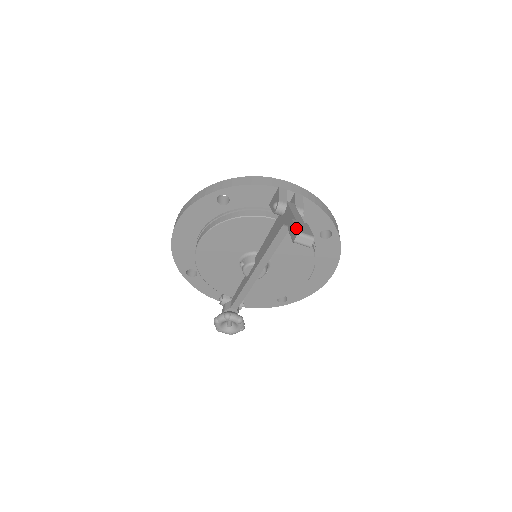
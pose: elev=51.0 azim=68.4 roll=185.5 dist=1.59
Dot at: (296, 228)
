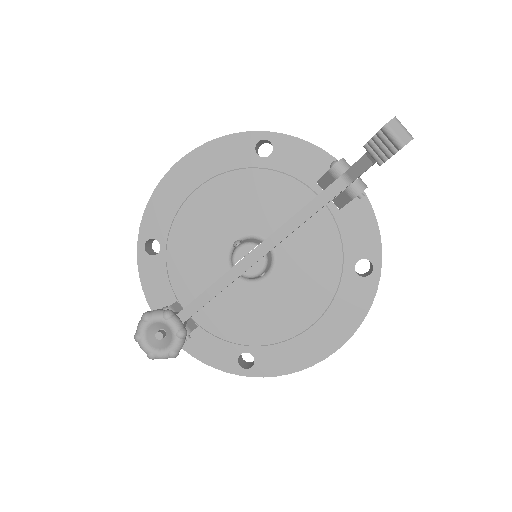
Dot at: occluded
